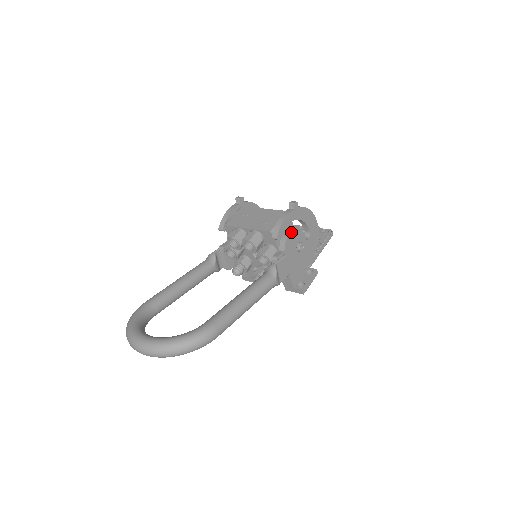
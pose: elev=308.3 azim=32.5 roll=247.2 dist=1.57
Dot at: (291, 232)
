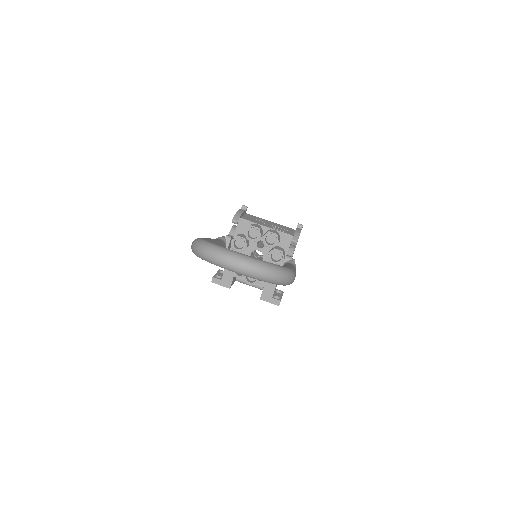
Dot at: occluded
